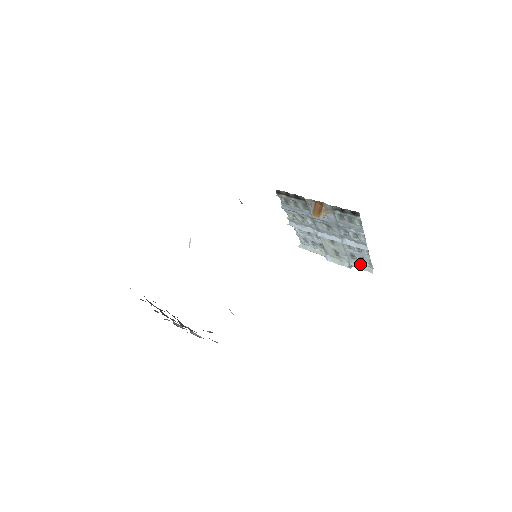
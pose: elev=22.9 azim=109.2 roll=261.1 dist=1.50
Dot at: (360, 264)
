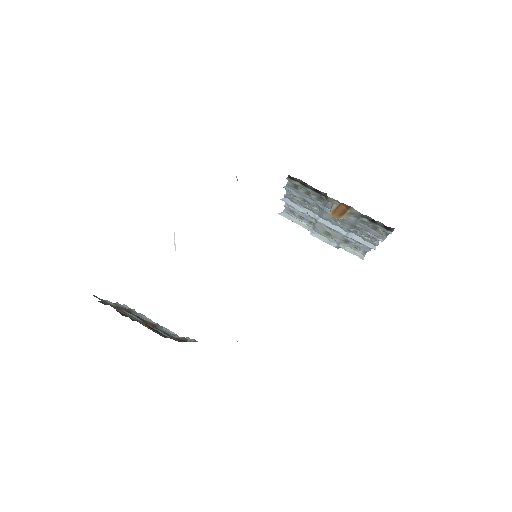
Dot at: (351, 248)
